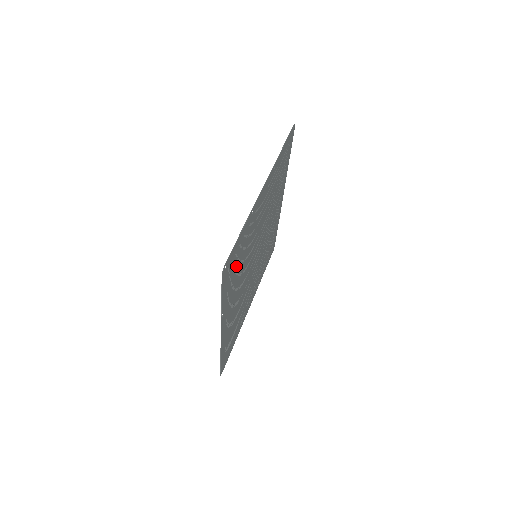
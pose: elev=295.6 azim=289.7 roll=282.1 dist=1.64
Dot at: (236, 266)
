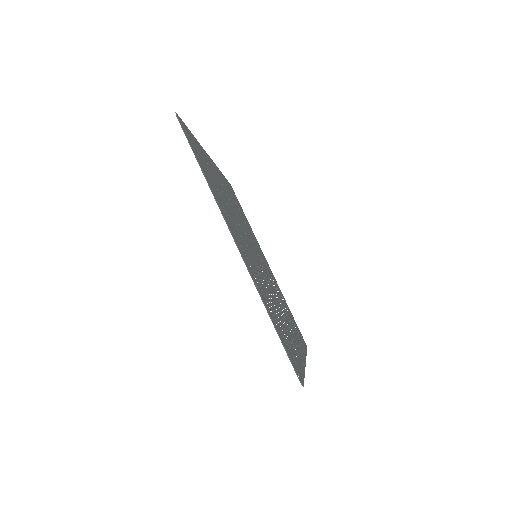
Dot at: (283, 332)
